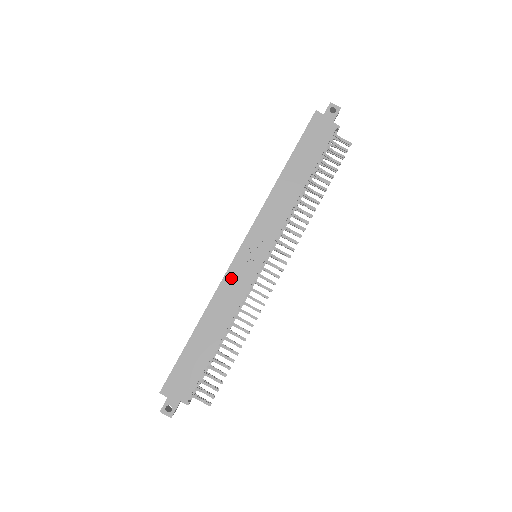
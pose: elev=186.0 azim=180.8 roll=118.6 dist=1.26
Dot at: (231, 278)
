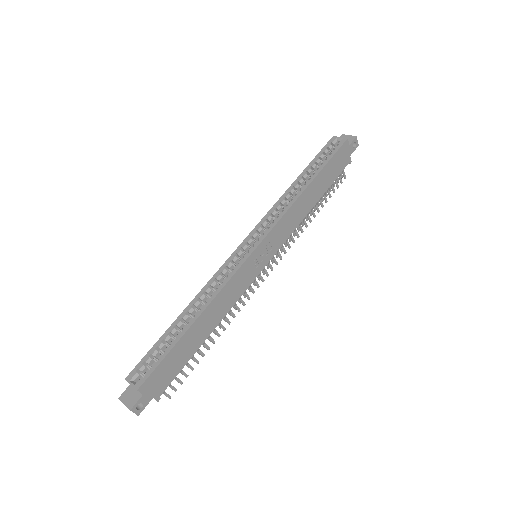
Dot at: (239, 277)
